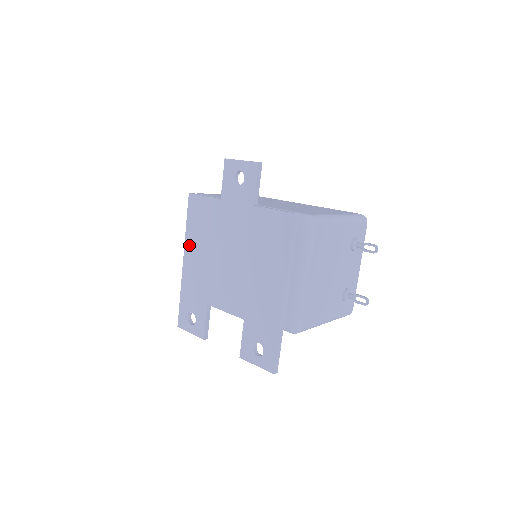
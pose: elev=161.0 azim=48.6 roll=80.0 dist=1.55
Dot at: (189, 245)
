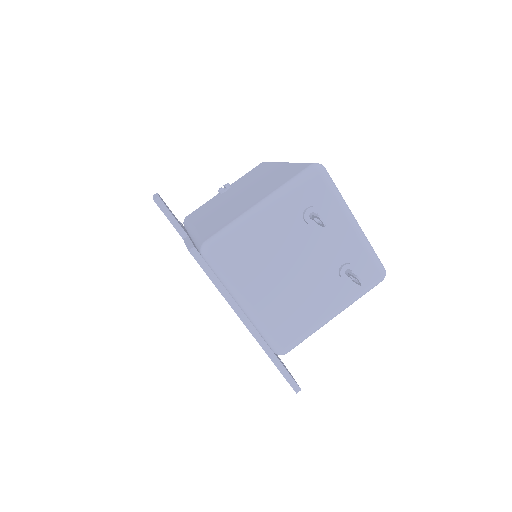
Dot at: occluded
